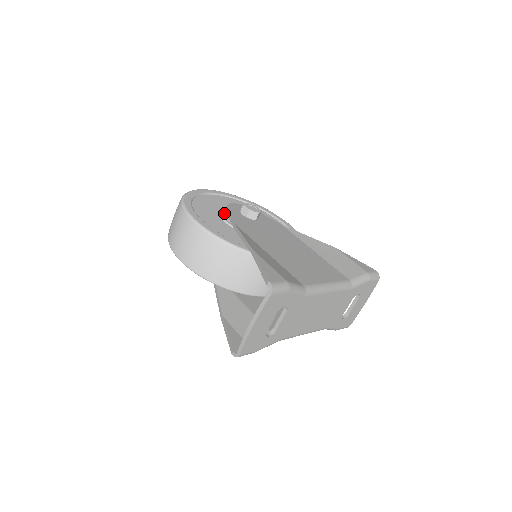
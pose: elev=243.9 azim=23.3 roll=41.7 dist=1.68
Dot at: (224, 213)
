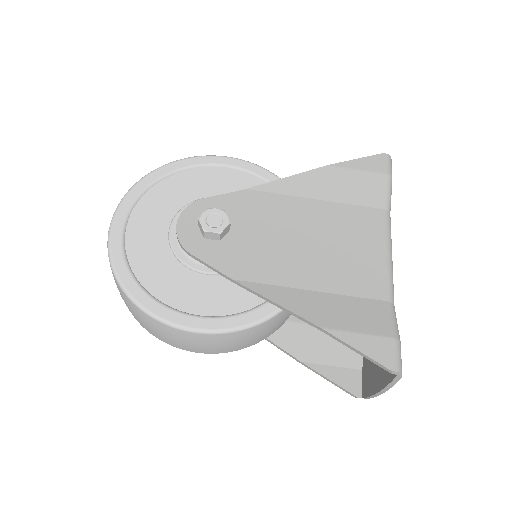
Dot at: (187, 257)
